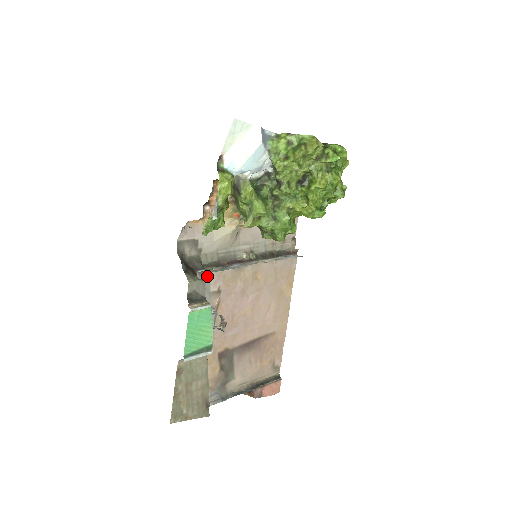
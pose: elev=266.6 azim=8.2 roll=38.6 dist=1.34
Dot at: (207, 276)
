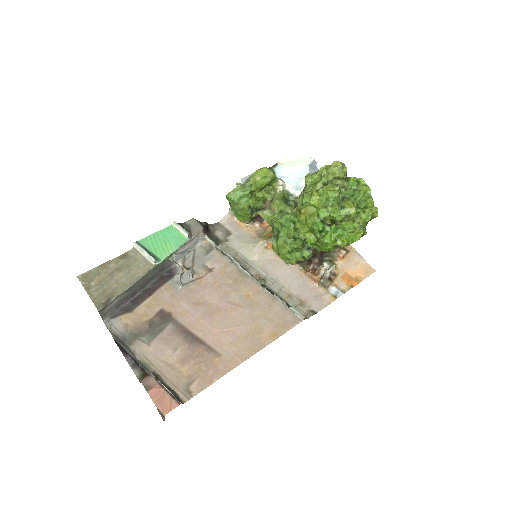
Dot at: (213, 253)
